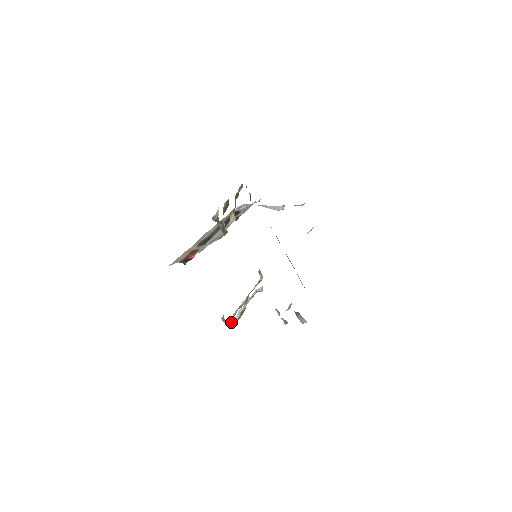
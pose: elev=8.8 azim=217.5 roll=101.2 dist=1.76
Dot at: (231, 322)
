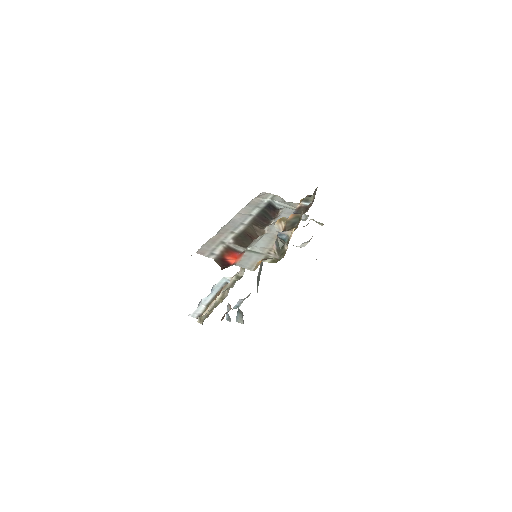
Dot at: (194, 312)
